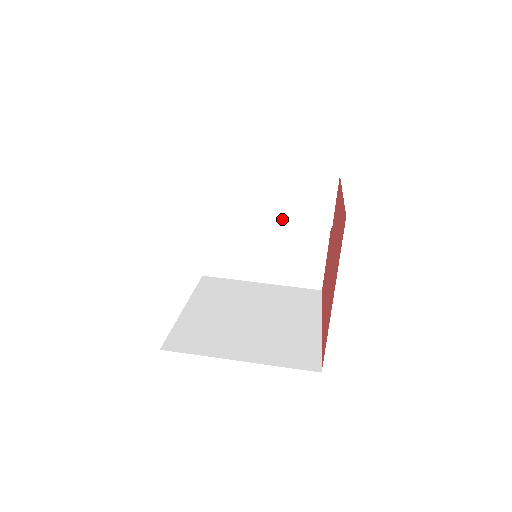
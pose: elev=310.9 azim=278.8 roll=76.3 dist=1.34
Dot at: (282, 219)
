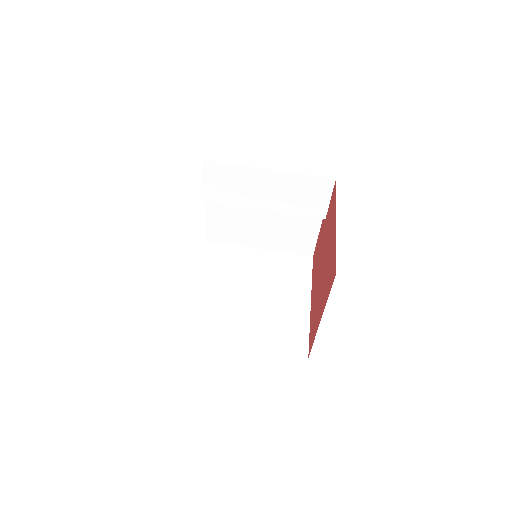
Dot at: (280, 210)
